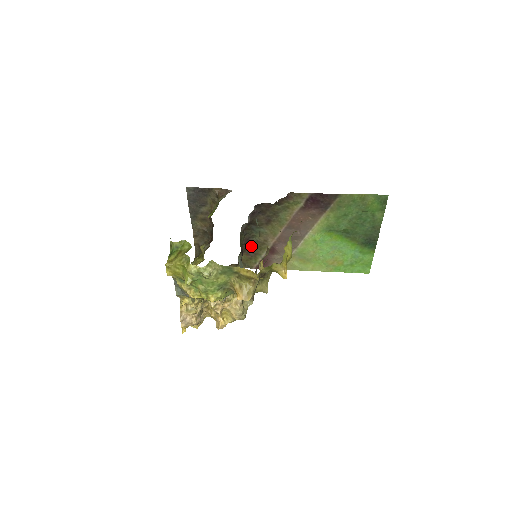
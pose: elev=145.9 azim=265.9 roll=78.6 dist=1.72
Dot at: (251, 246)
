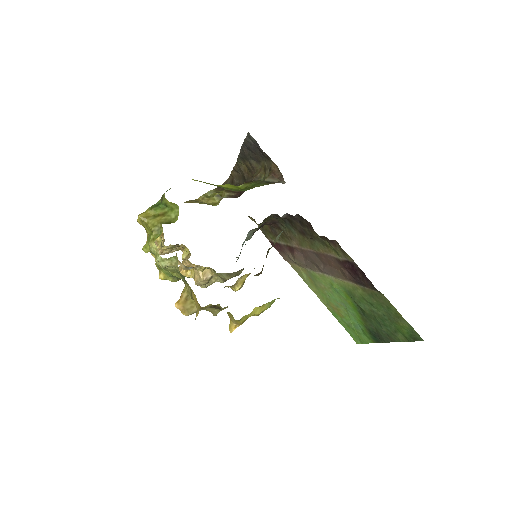
Dot at: (276, 227)
